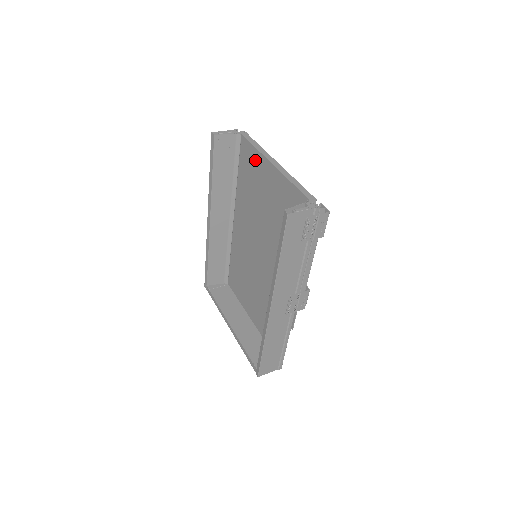
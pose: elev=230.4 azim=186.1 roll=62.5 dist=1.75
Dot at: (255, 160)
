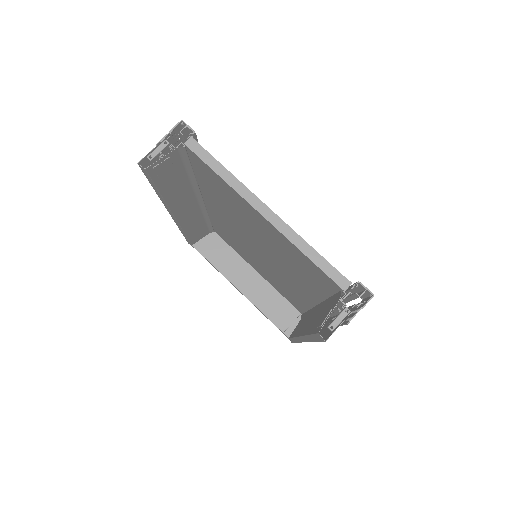
Dot at: (225, 188)
